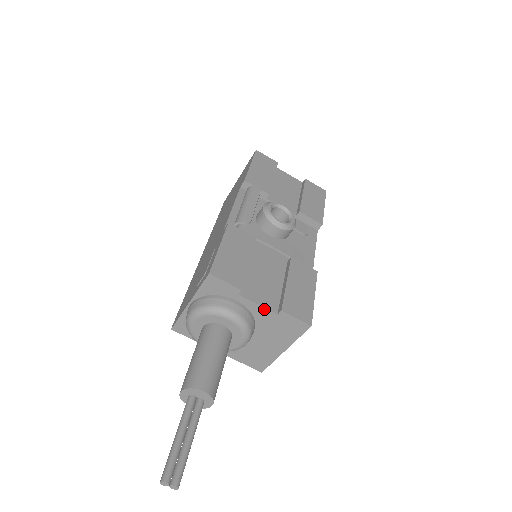
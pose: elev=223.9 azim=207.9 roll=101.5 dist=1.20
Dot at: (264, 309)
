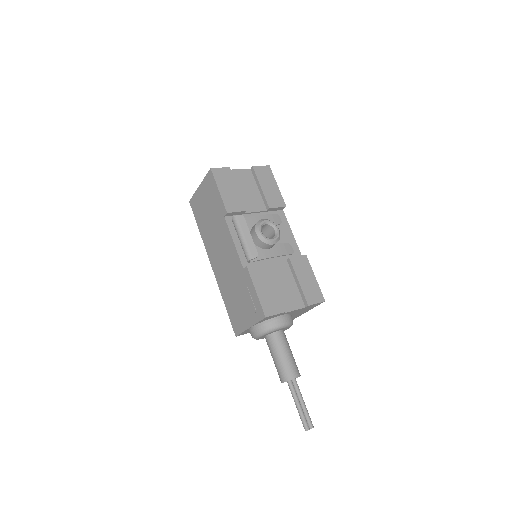
Dot at: occluded
